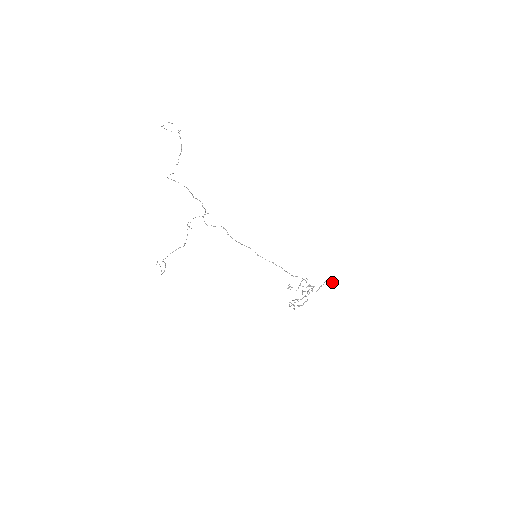
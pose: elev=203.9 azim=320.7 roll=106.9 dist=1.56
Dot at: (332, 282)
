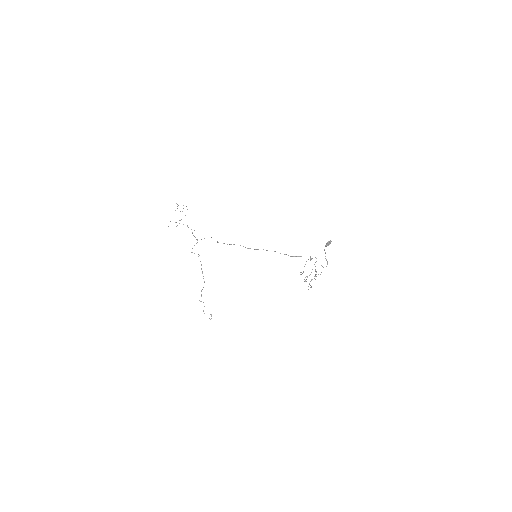
Dot at: (326, 244)
